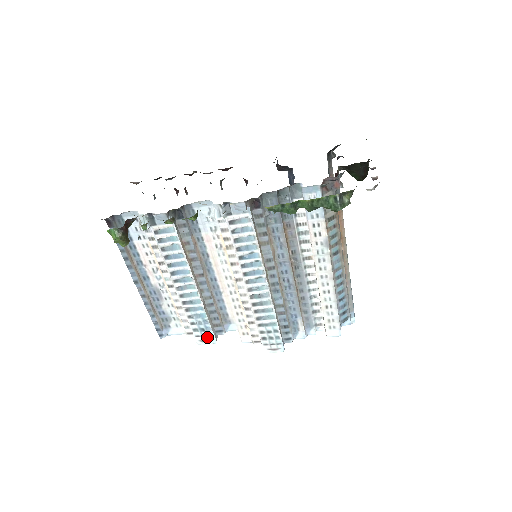
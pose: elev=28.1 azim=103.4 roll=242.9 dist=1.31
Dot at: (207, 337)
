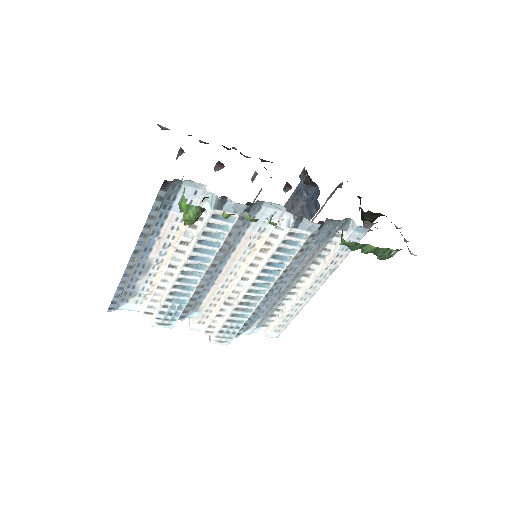
Dot at: (168, 321)
